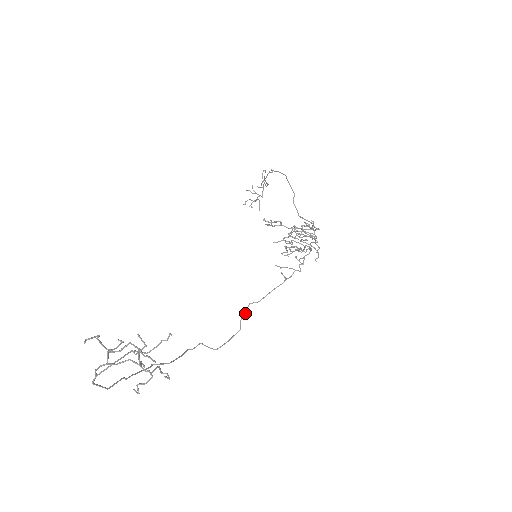
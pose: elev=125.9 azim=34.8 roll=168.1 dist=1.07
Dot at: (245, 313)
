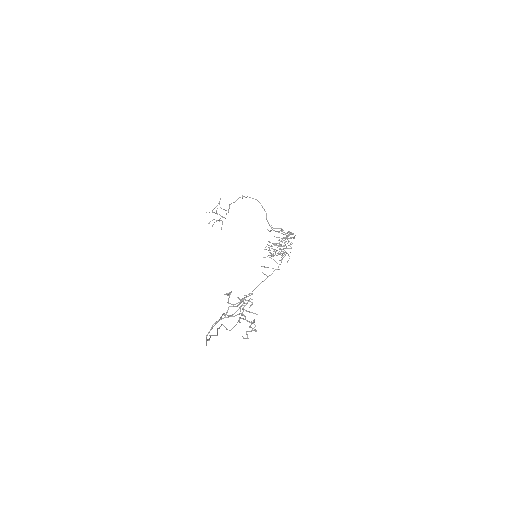
Dot at: (243, 303)
